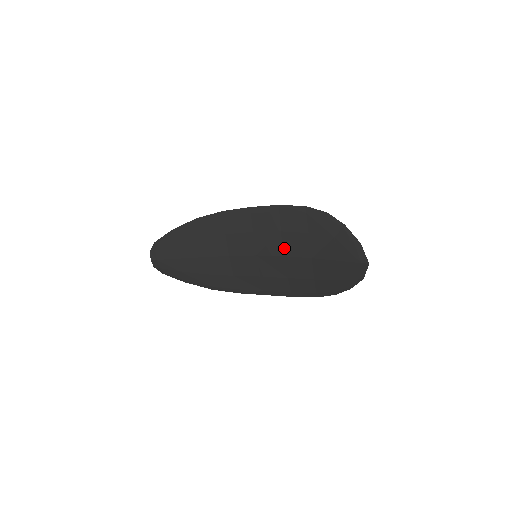
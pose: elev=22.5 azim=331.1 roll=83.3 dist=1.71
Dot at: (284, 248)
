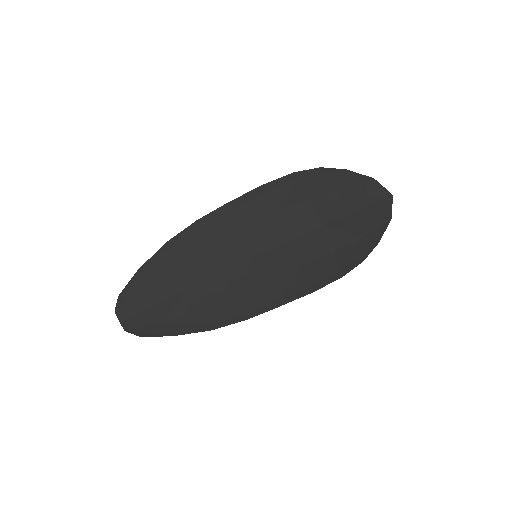
Dot at: (287, 230)
